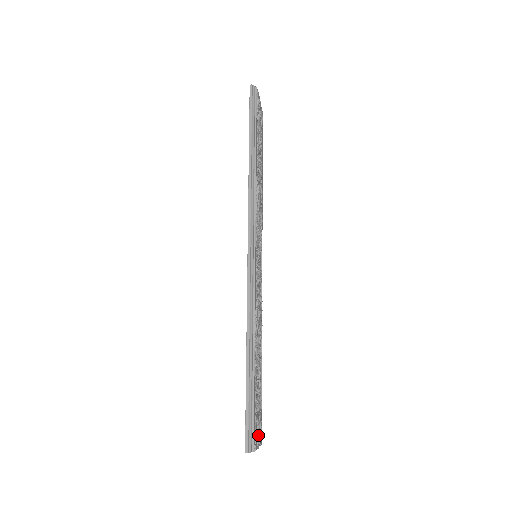
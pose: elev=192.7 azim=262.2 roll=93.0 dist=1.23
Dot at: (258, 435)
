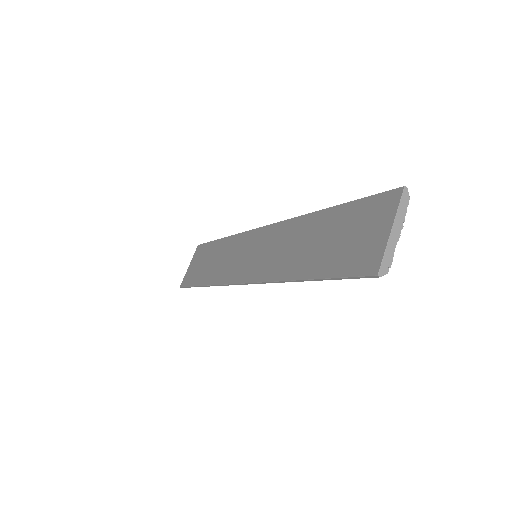
Dot at: occluded
